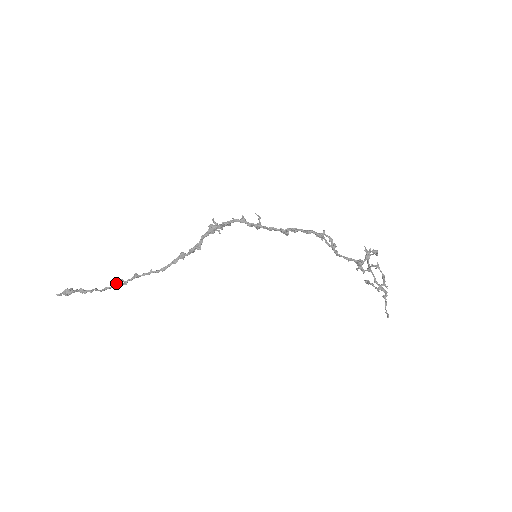
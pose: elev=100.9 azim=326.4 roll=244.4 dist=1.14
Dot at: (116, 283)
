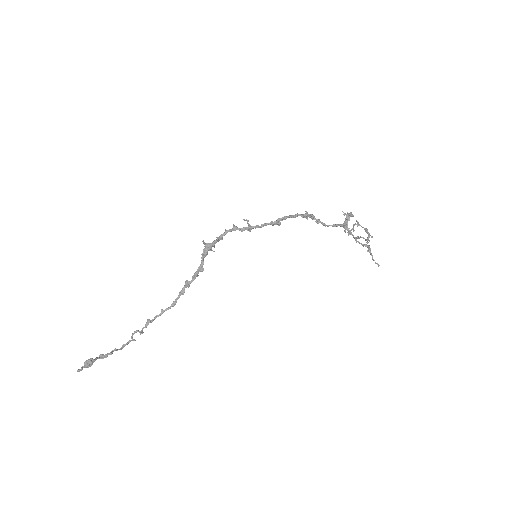
Dot at: (131, 337)
